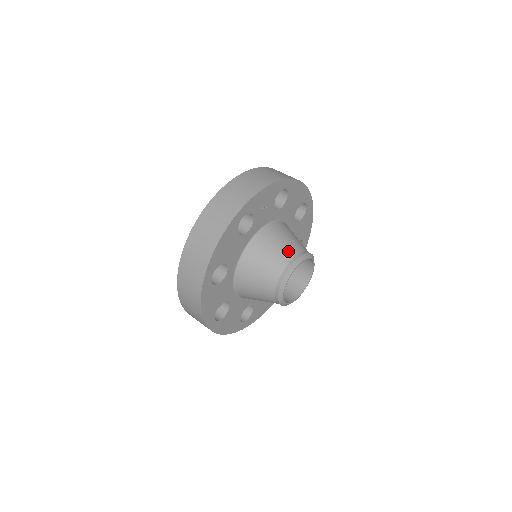
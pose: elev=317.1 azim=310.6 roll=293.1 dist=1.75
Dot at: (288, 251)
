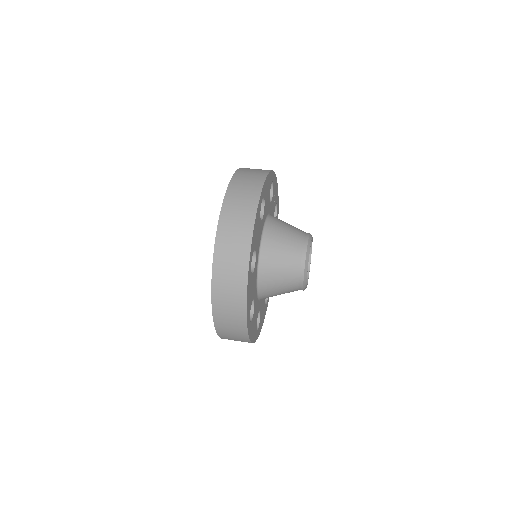
Dot at: occluded
